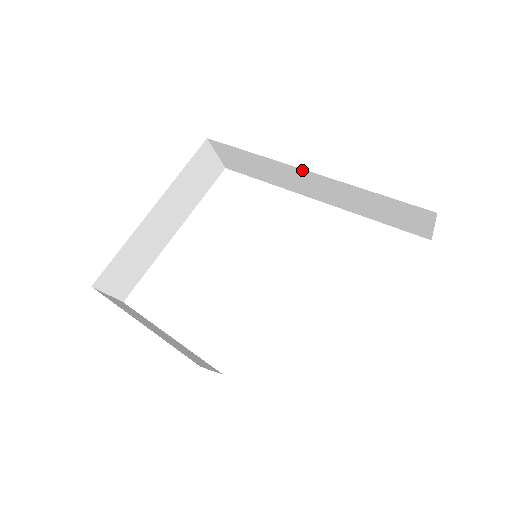
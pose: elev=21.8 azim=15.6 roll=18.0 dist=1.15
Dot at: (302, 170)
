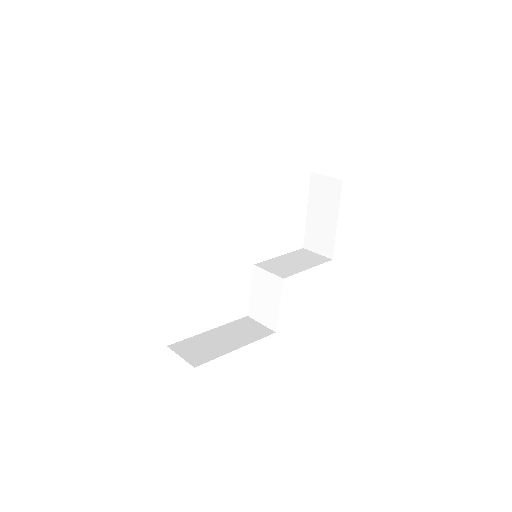
Dot at: occluded
